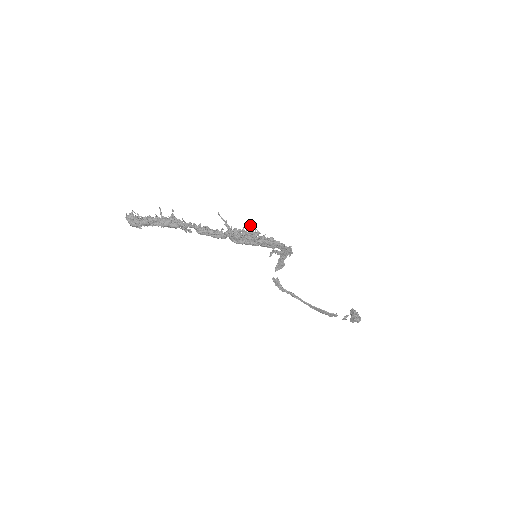
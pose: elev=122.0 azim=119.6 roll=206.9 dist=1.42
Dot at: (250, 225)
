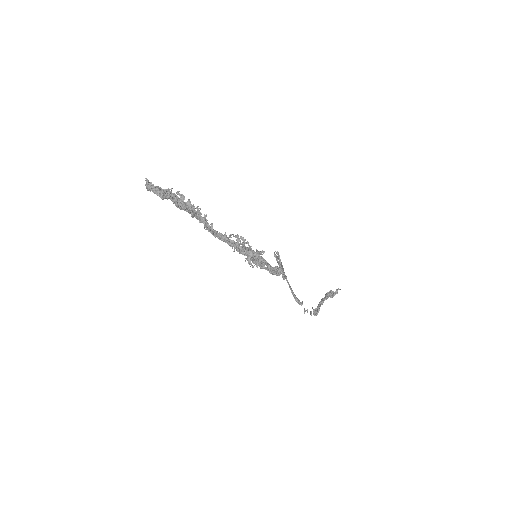
Dot at: (250, 263)
